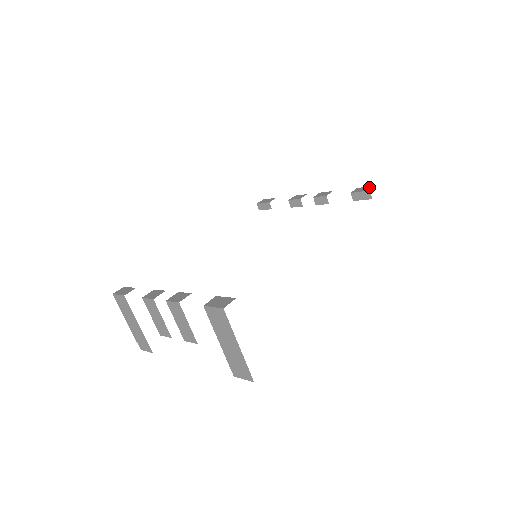
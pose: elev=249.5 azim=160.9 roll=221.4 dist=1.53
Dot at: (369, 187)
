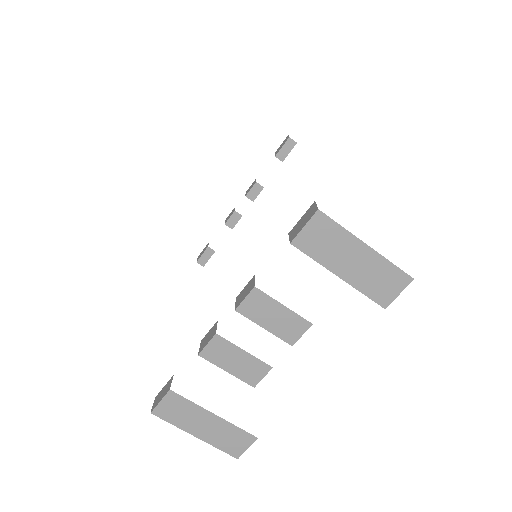
Dot at: (284, 140)
